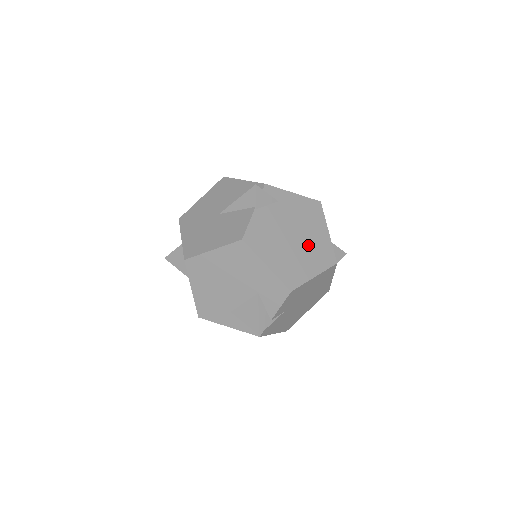
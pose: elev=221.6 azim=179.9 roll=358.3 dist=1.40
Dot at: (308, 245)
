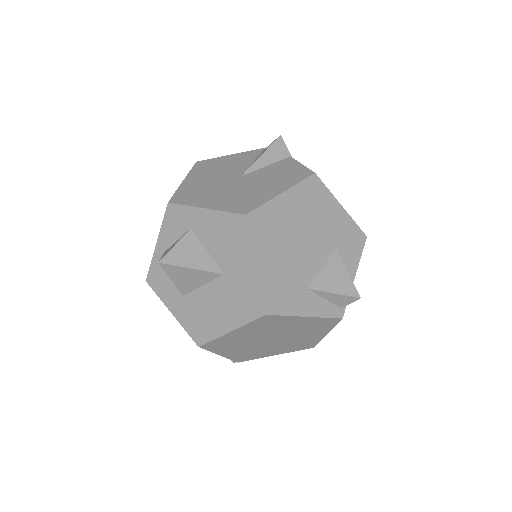
Dot at: occluded
